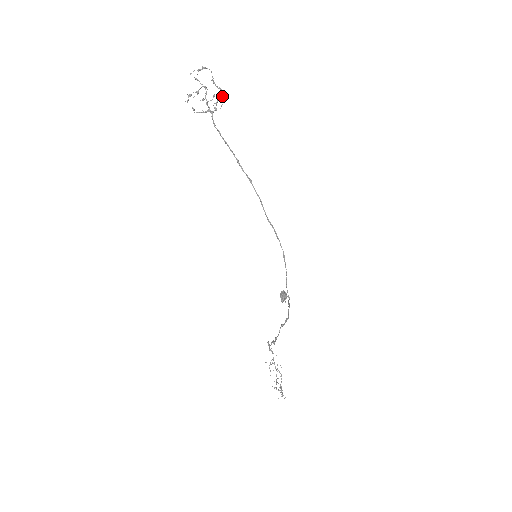
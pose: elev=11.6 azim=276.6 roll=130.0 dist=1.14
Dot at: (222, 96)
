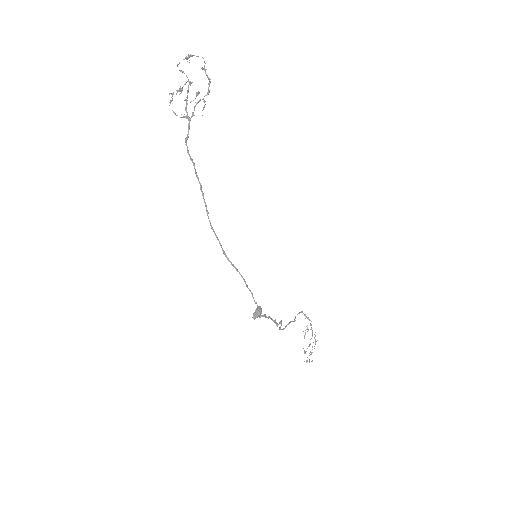
Dot at: occluded
